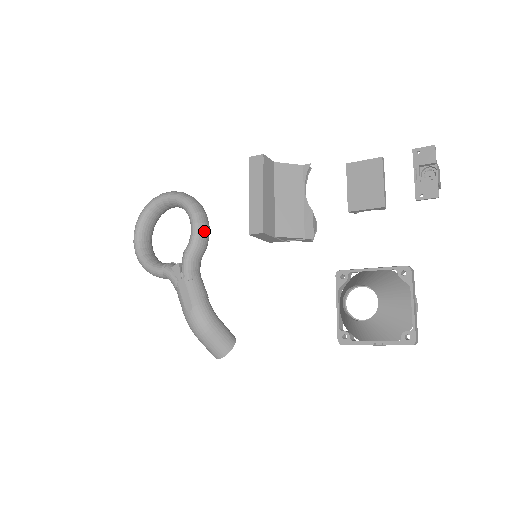
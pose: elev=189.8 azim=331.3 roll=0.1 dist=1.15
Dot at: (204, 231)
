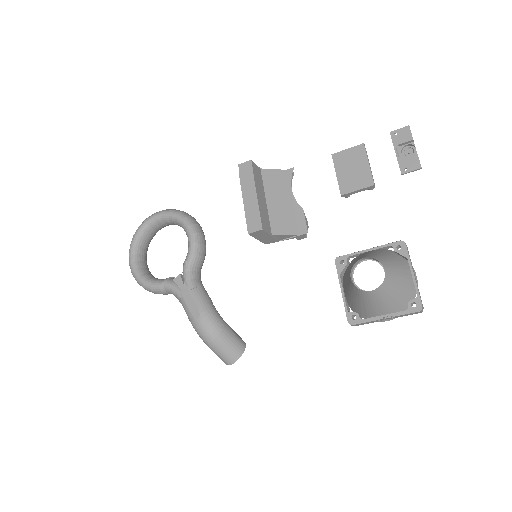
Dot at: (201, 241)
